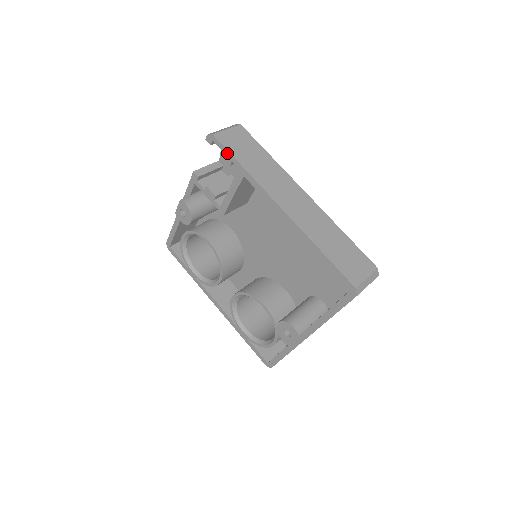
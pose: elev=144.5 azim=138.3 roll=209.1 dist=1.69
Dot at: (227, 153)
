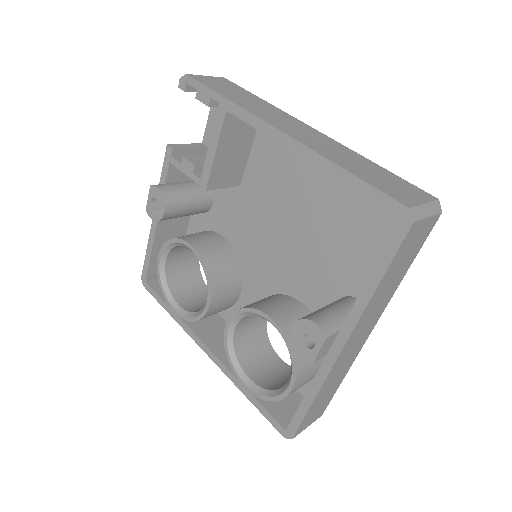
Dot at: (204, 89)
